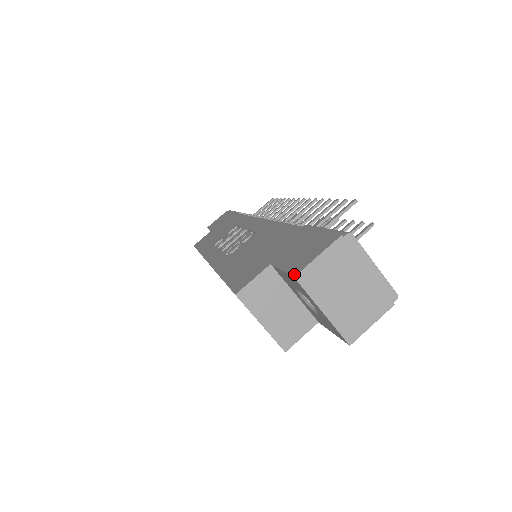
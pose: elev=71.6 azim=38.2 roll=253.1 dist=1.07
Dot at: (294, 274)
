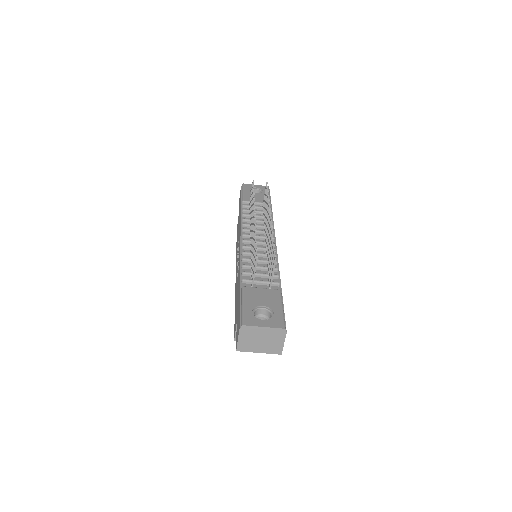
Dot at: (236, 349)
